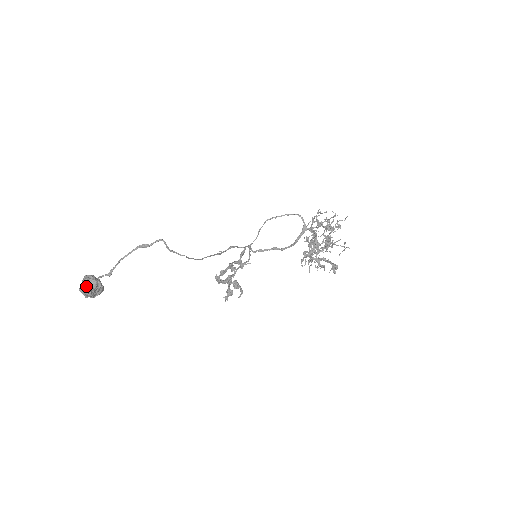
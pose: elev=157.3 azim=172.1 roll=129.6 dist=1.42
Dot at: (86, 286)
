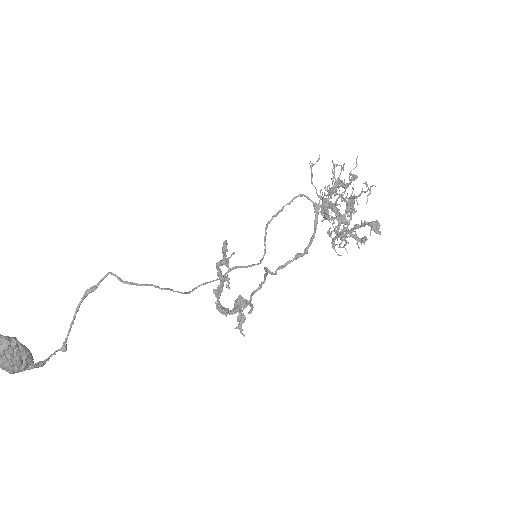
Dot at: out of frame
